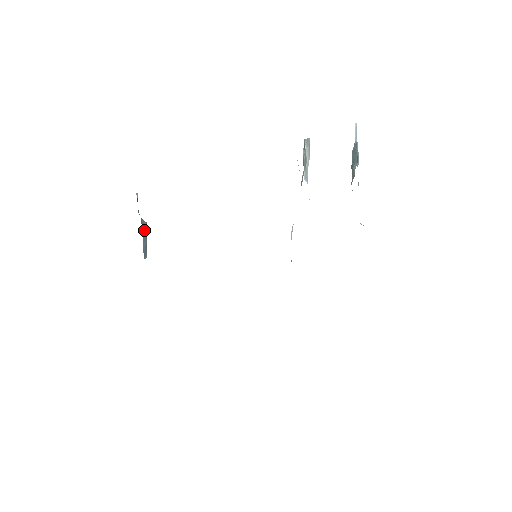
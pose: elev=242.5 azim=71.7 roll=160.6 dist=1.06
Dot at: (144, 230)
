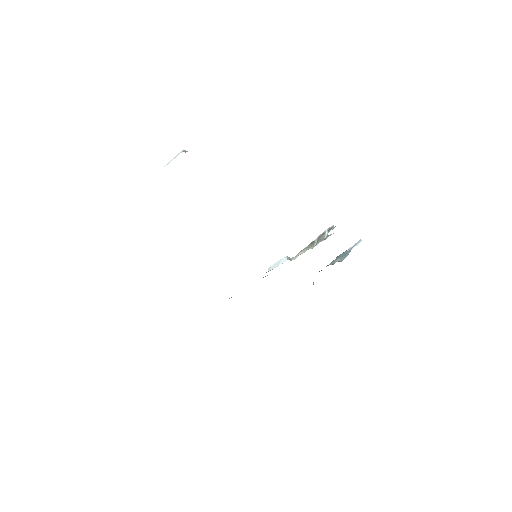
Dot at: occluded
